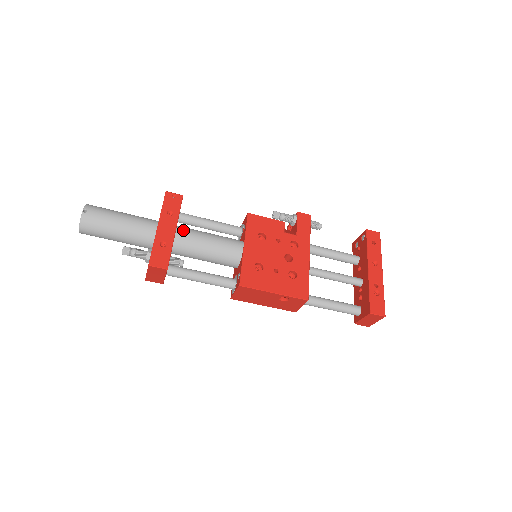
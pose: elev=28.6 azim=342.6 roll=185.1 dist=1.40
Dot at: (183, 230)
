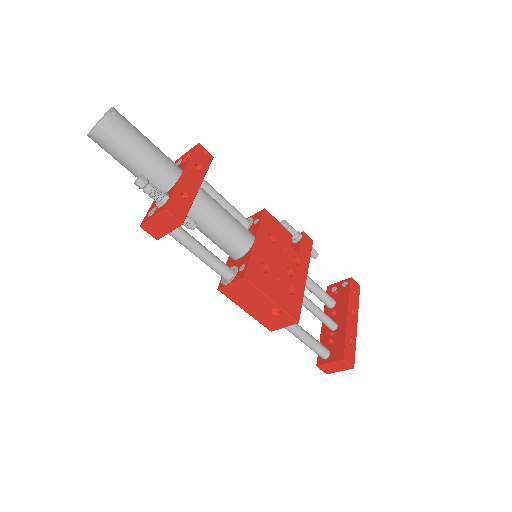
Dot at: (204, 192)
